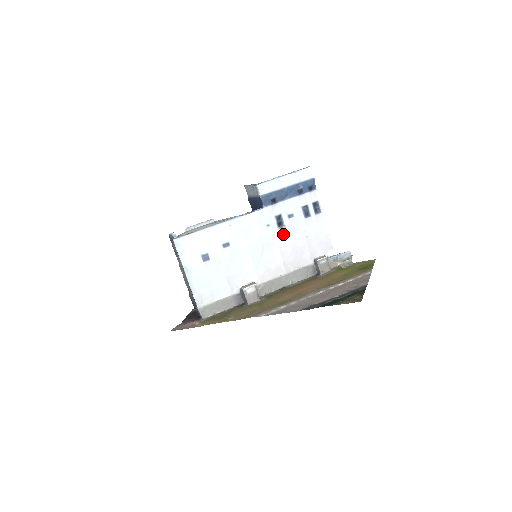
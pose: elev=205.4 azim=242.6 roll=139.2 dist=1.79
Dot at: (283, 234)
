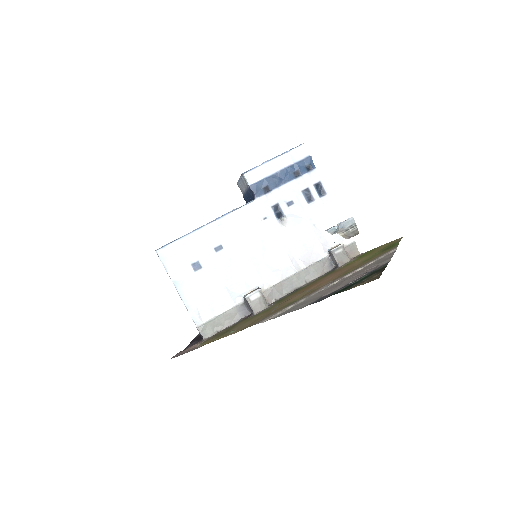
Dot at: (285, 226)
